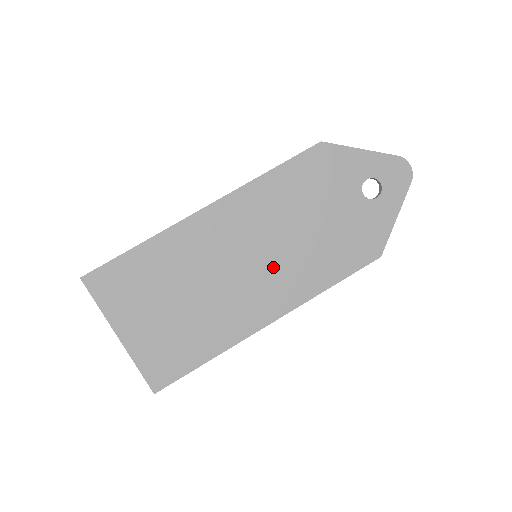
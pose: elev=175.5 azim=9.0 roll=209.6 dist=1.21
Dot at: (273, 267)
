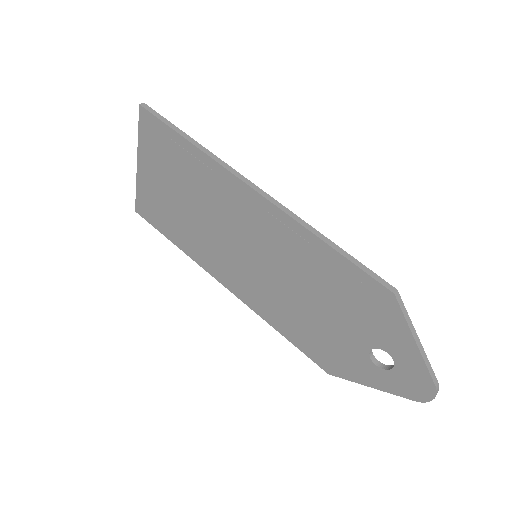
Dot at: (257, 276)
